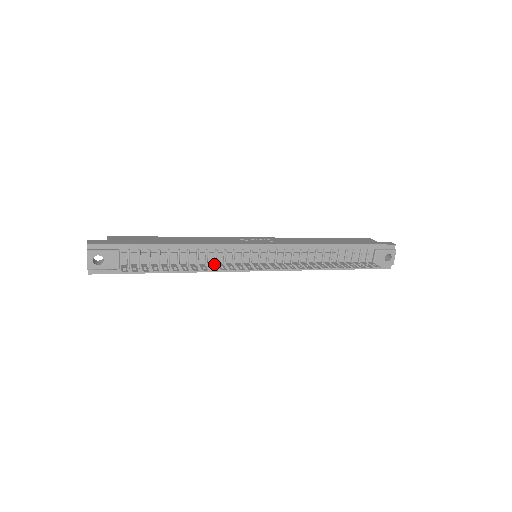
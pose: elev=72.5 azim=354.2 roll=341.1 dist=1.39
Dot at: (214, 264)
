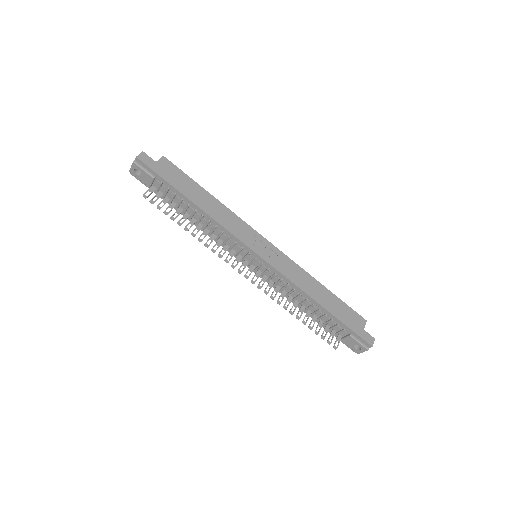
Dot at: (217, 237)
